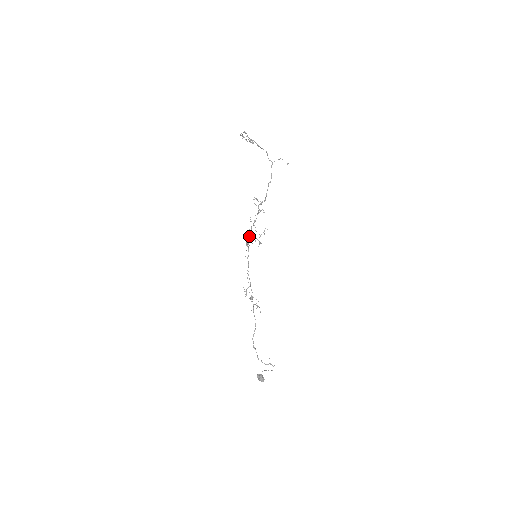
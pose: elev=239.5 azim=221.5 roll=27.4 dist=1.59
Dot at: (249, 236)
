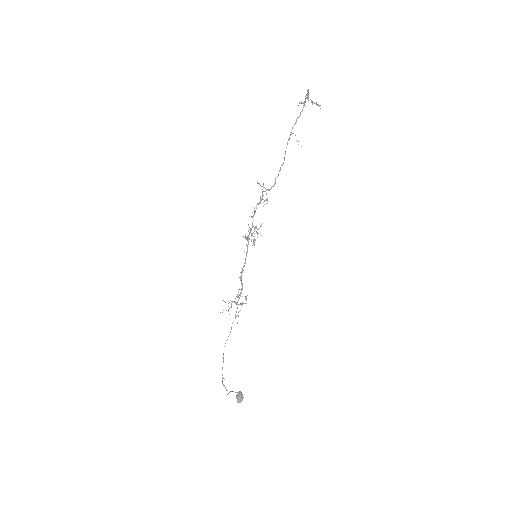
Dot at: (250, 228)
